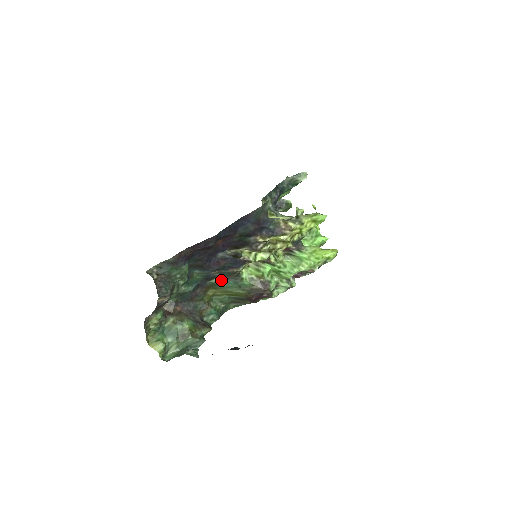
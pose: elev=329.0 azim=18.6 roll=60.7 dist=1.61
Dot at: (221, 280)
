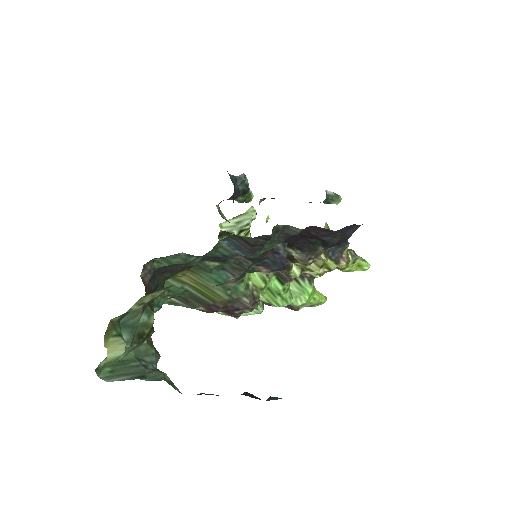
Dot at: (218, 267)
